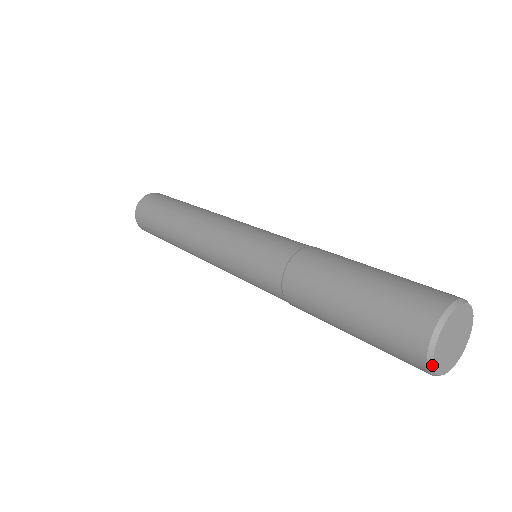
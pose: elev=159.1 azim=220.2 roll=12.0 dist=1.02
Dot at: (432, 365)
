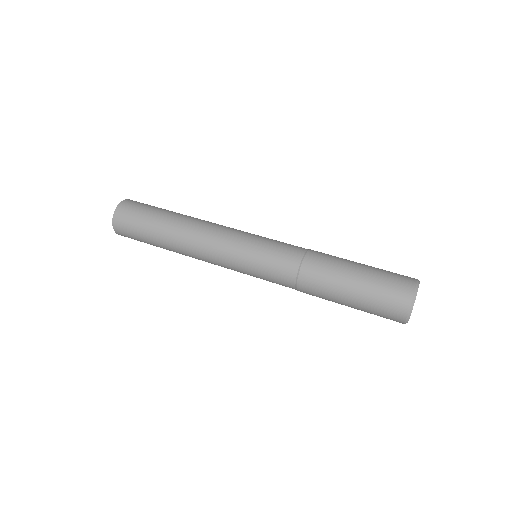
Dot at: occluded
